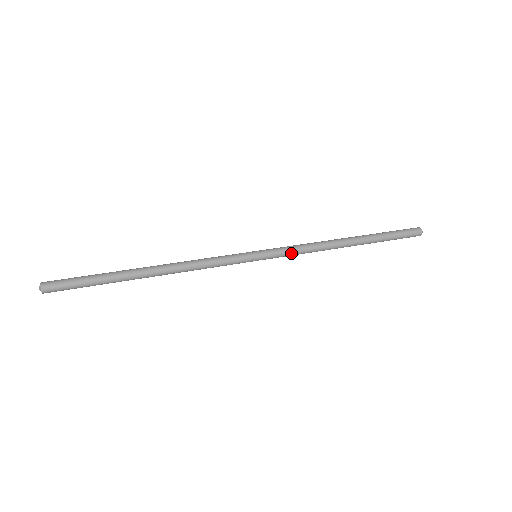
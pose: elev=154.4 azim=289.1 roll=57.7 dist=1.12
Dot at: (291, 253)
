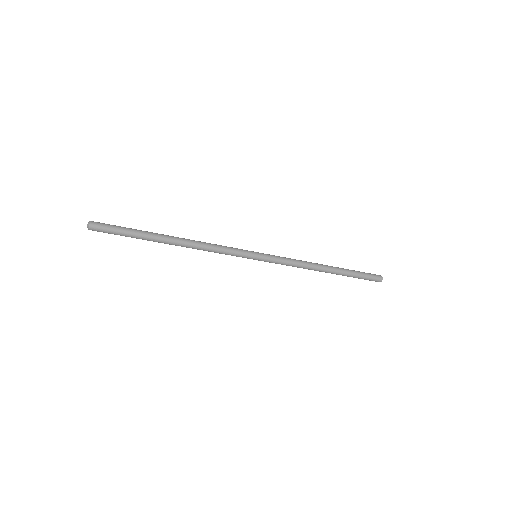
Dot at: (282, 257)
